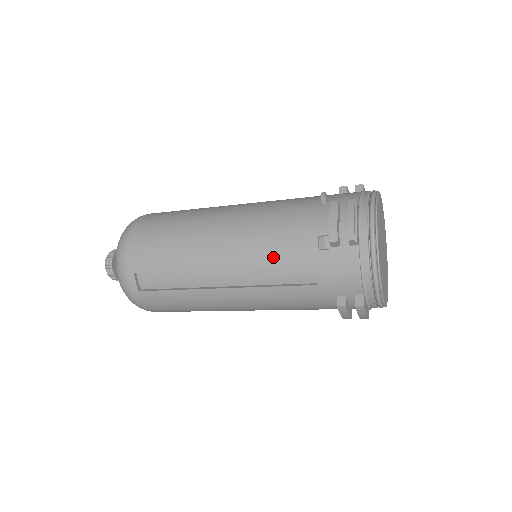
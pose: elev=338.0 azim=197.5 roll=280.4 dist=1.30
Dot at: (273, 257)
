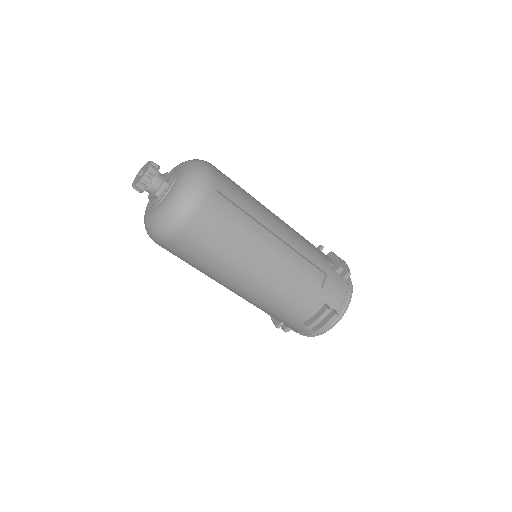
Dot at: (309, 254)
